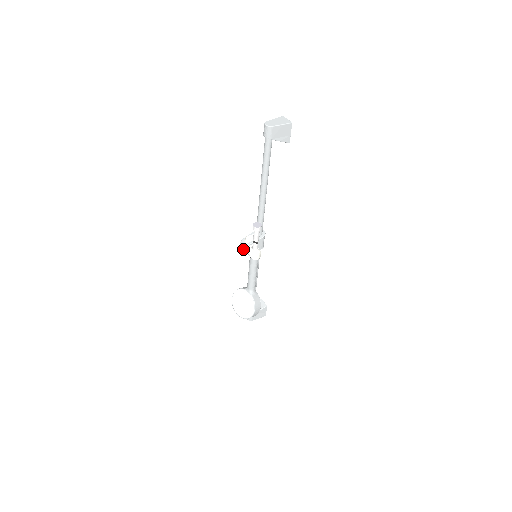
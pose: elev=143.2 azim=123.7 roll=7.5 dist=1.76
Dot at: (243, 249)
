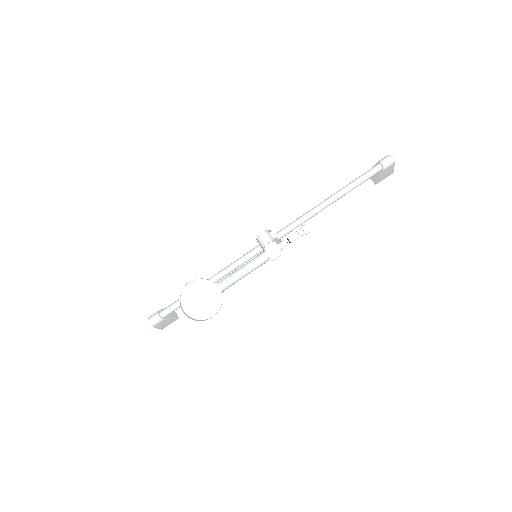
Dot at: (265, 240)
